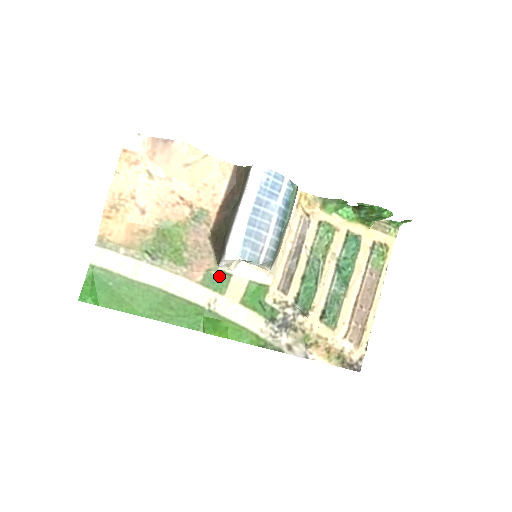
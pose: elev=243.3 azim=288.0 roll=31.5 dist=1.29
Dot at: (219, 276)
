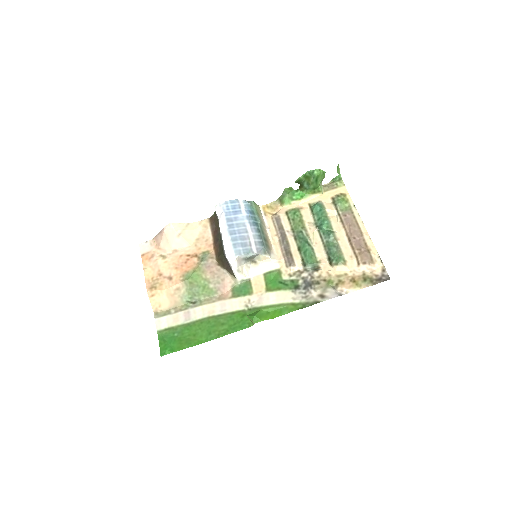
Dot at: (242, 285)
